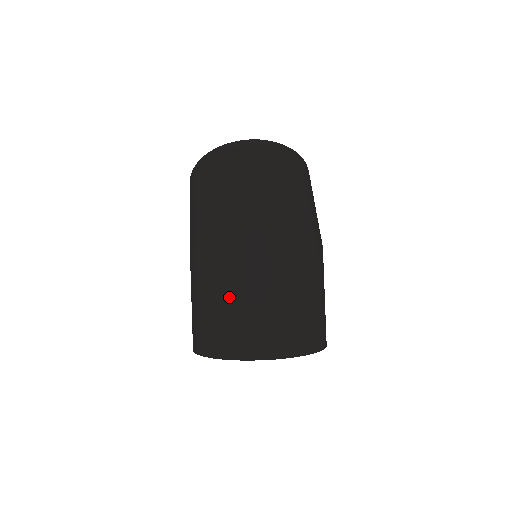
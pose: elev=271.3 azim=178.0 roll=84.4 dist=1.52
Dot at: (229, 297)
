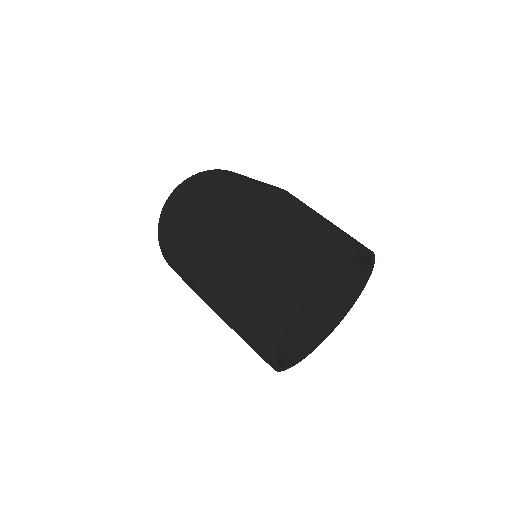
Dot at: (241, 279)
